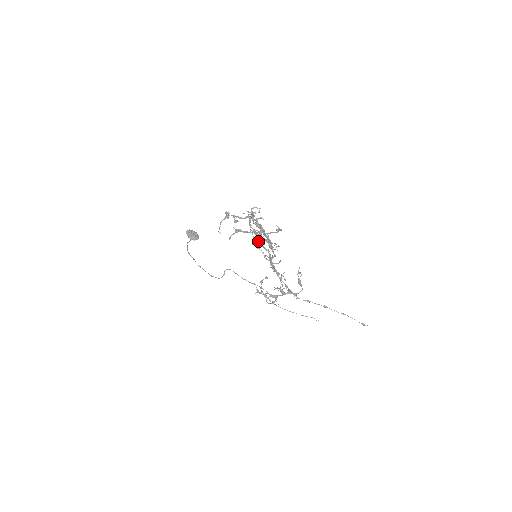
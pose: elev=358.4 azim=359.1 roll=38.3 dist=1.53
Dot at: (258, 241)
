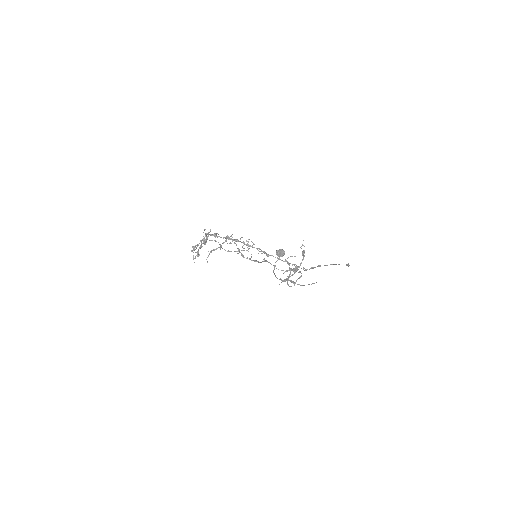
Dot at: (225, 250)
